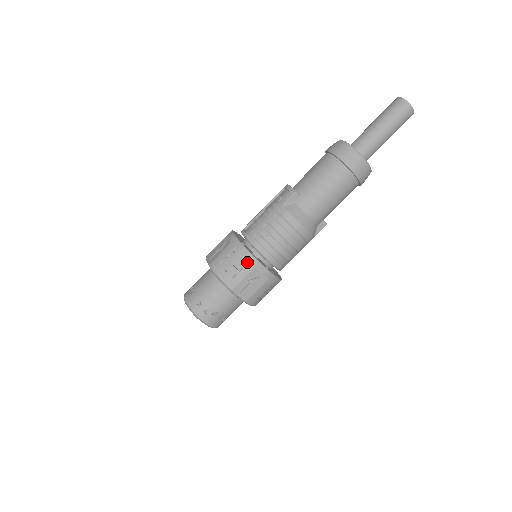
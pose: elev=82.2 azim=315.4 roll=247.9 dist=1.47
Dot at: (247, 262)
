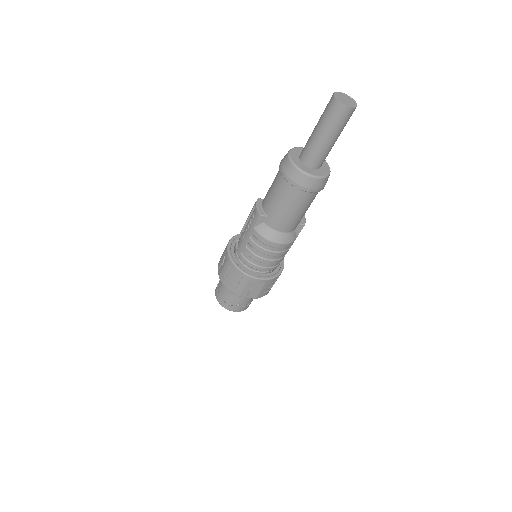
Dot at: (241, 277)
